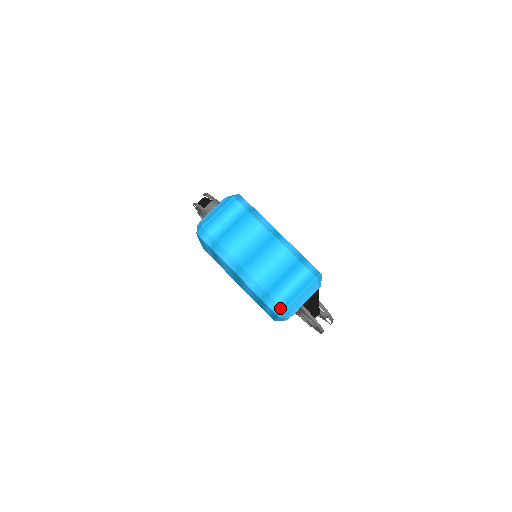
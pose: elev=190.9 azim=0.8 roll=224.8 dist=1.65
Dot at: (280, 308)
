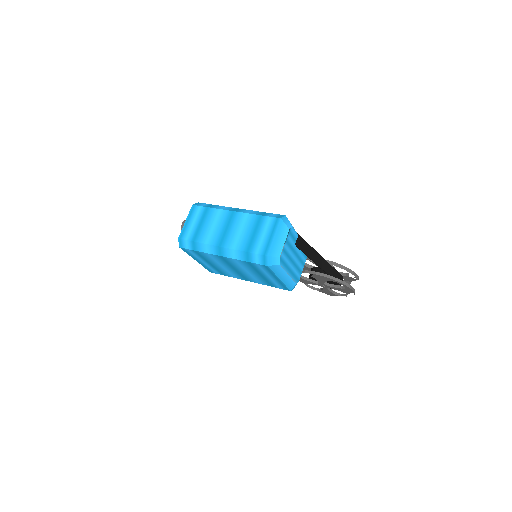
Dot at: (262, 257)
